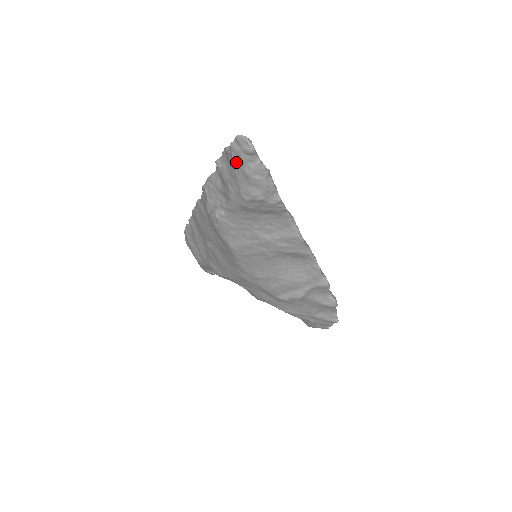
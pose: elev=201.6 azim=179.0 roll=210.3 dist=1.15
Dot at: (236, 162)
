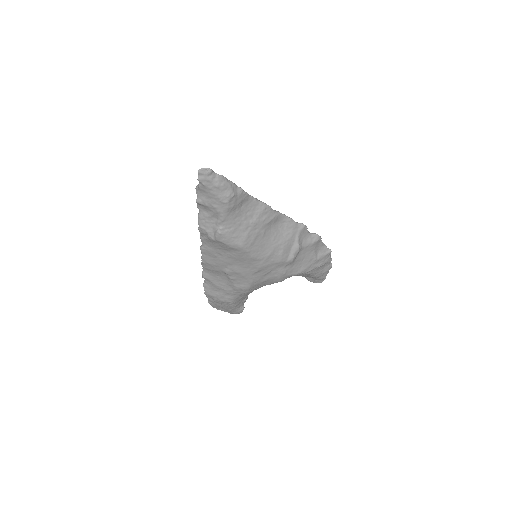
Dot at: (208, 186)
